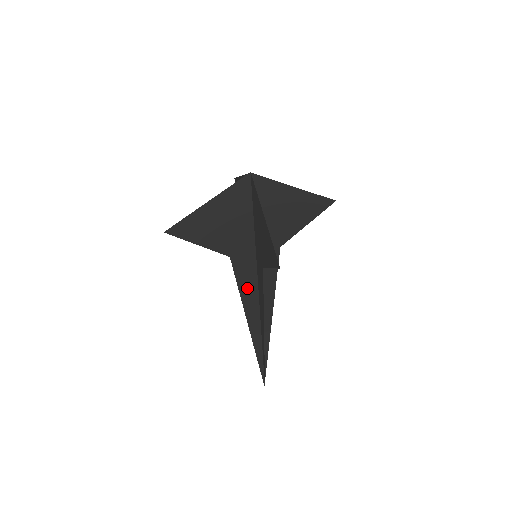
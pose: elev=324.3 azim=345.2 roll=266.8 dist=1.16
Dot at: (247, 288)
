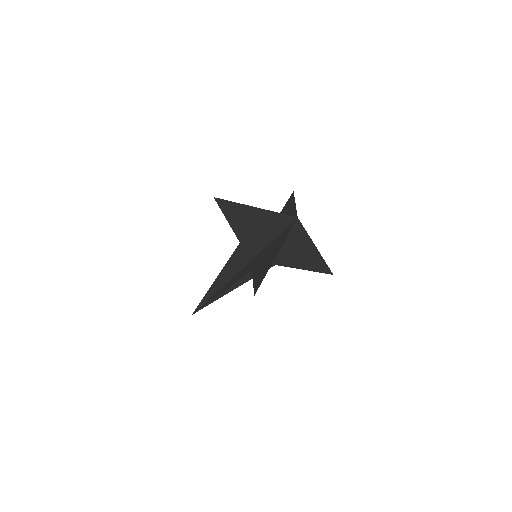
Dot at: (234, 265)
